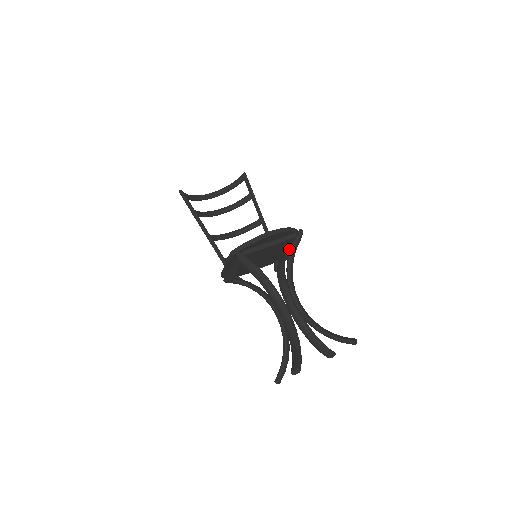
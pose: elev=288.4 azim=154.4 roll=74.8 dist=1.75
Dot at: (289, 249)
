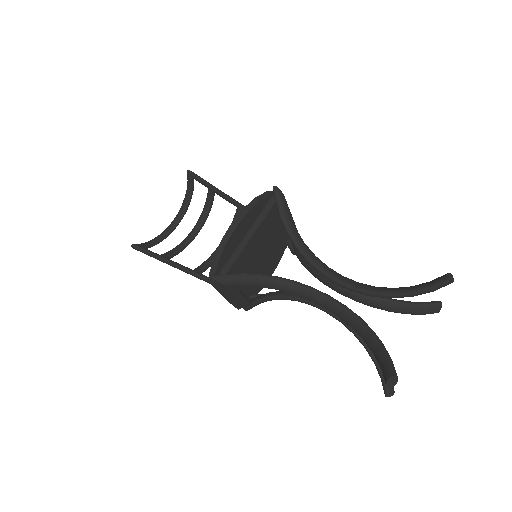
Dot at: occluded
